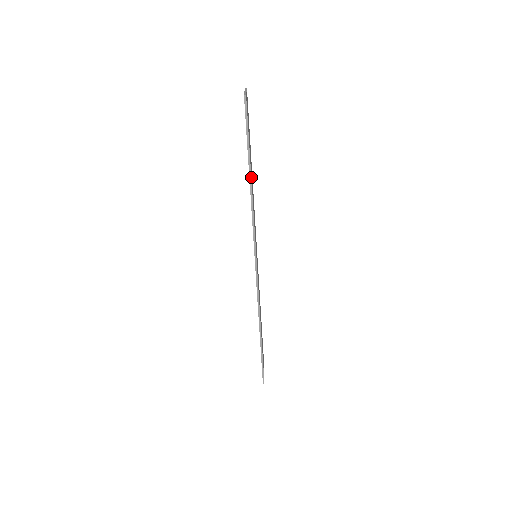
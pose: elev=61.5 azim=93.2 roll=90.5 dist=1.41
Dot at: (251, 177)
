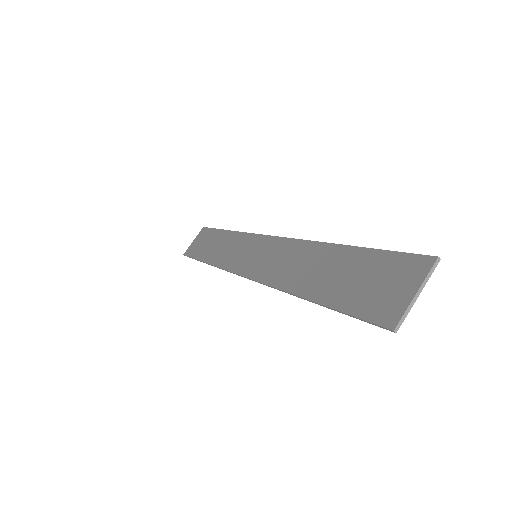
Dot at: (309, 294)
